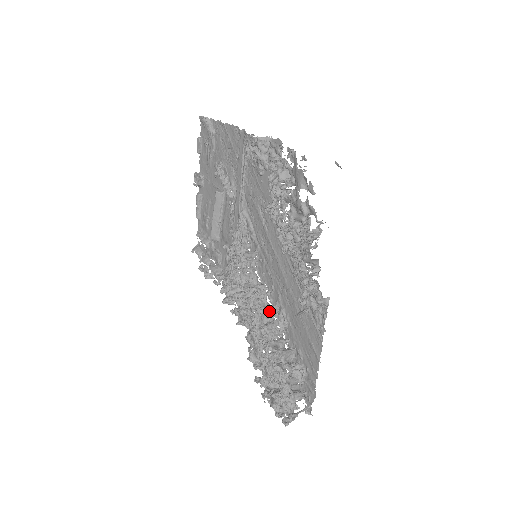
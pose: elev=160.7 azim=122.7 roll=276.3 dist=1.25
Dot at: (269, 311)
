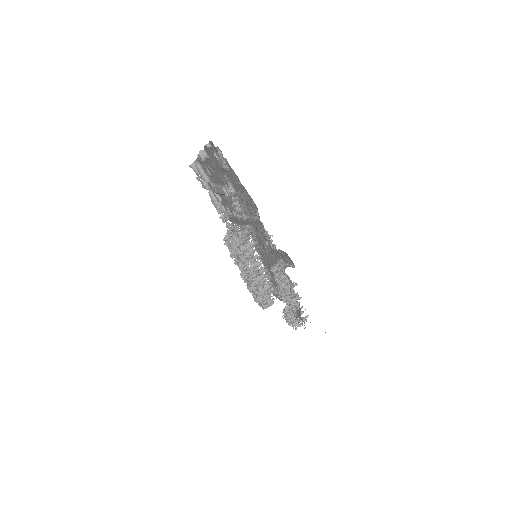
Dot at: (260, 274)
